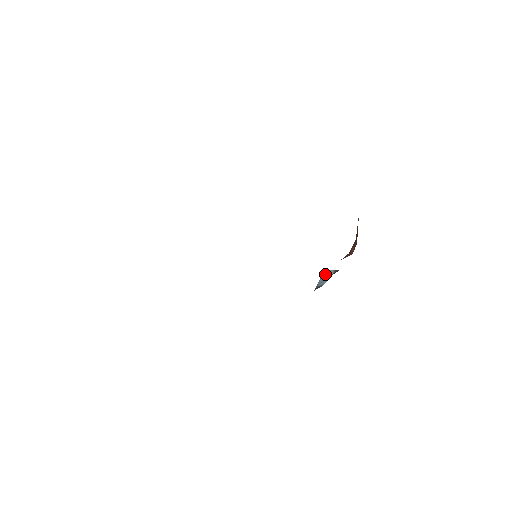
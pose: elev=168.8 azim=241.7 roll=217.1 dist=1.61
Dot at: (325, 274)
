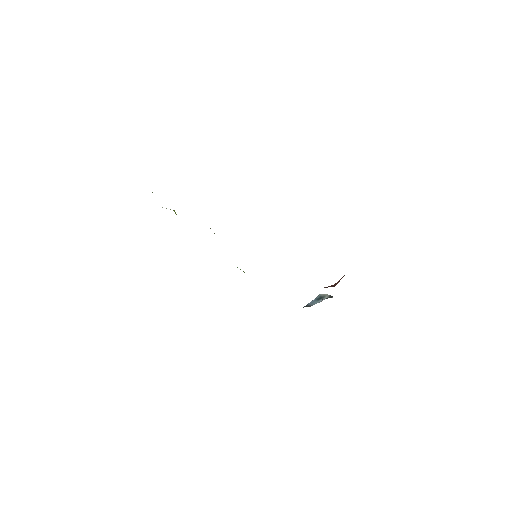
Dot at: (320, 296)
